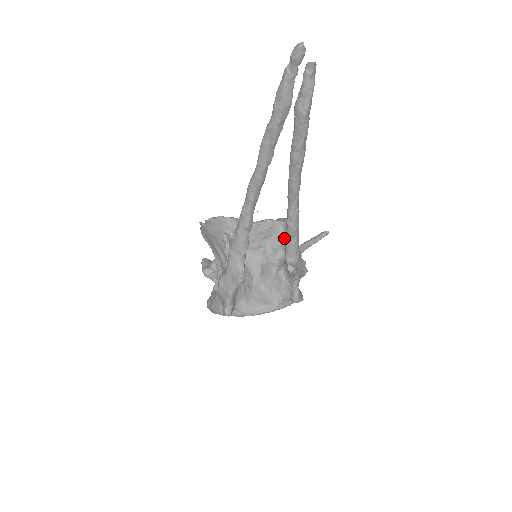
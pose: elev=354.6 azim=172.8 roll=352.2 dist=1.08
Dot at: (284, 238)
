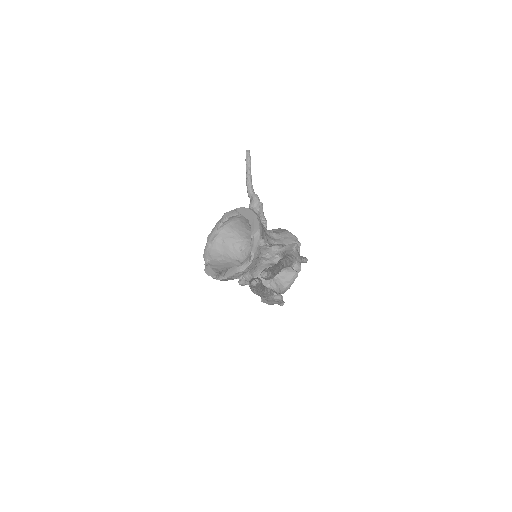
Dot at: (264, 238)
